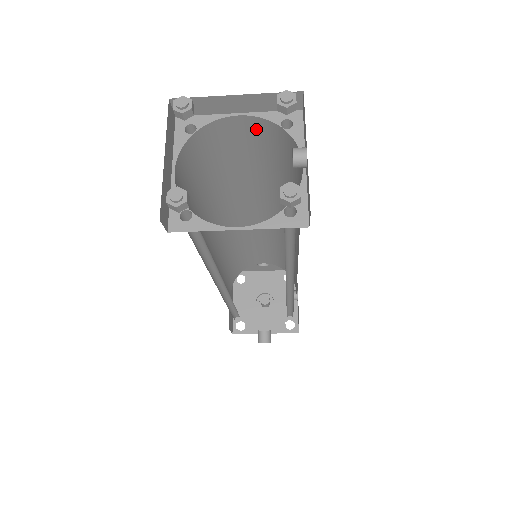
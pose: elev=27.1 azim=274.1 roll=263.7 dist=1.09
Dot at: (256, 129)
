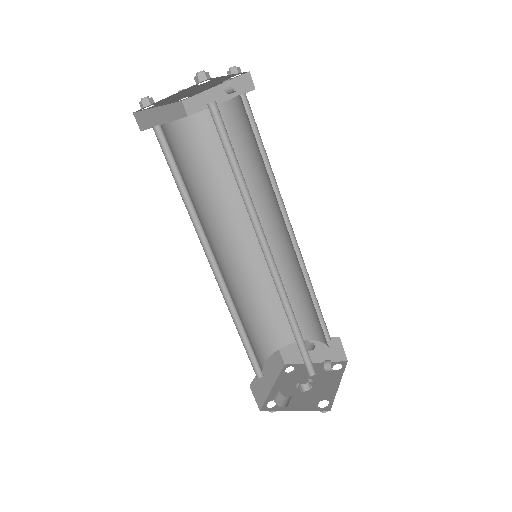
Dot at: (232, 114)
